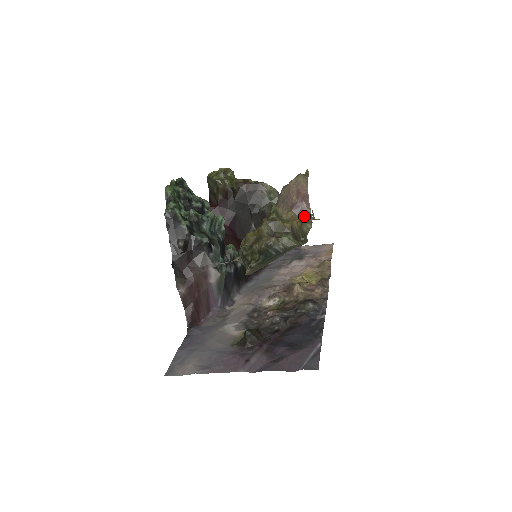
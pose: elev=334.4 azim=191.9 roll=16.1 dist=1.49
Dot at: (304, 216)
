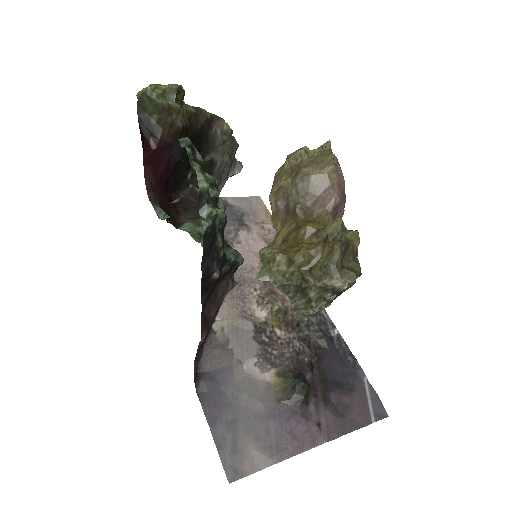
Dot at: (337, 217)
